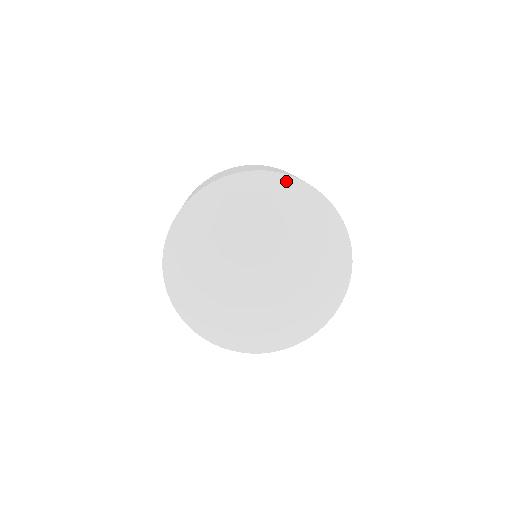
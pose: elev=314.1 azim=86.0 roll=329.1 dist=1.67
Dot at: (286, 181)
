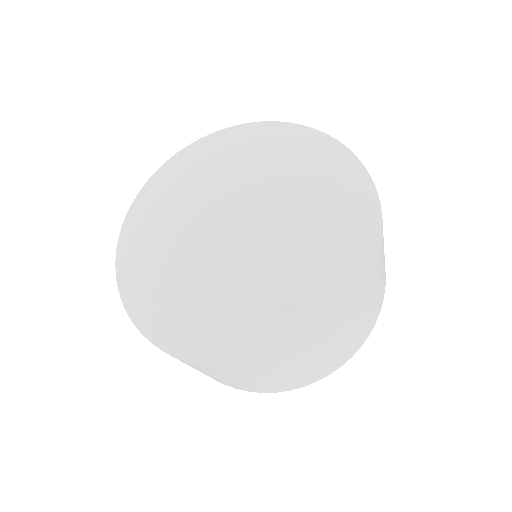
Dot at: (297, 129)
